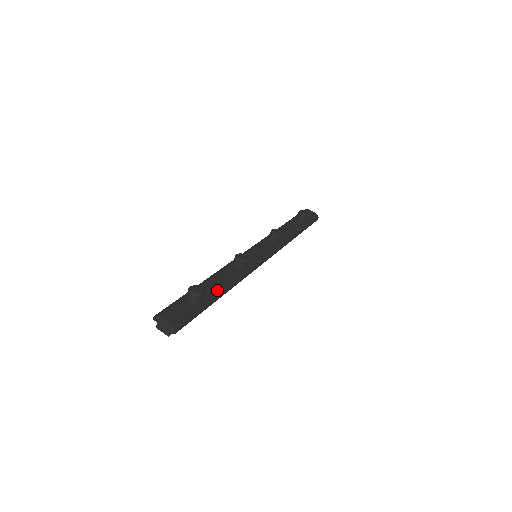
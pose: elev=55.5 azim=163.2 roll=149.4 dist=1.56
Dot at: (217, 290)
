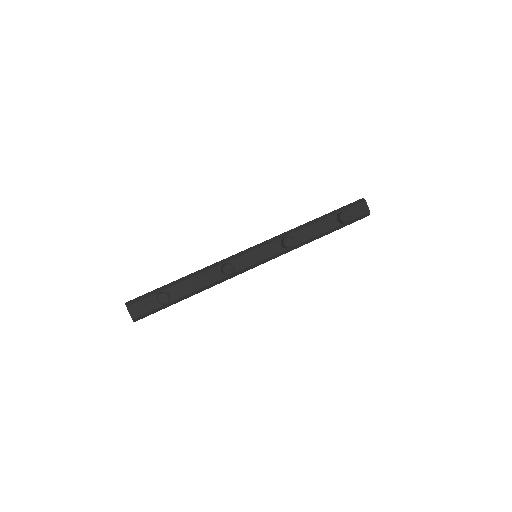
Dot at: (188, 293)
